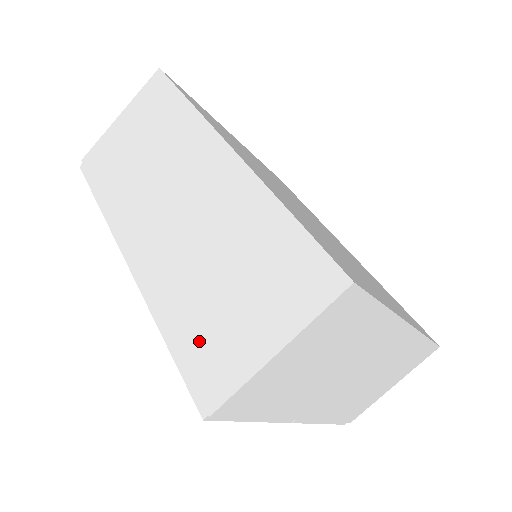
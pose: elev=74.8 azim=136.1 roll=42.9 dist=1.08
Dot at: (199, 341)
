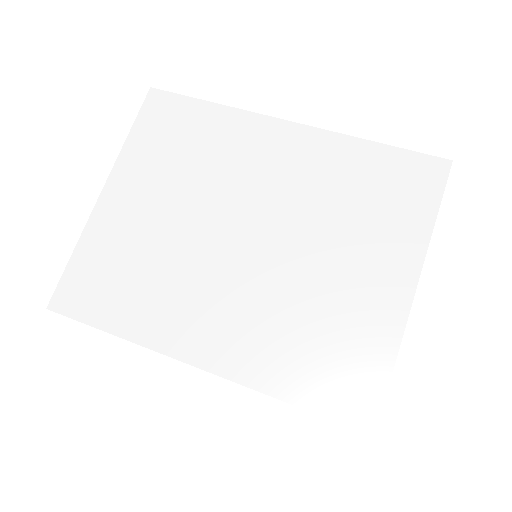
Dot at: occluded
